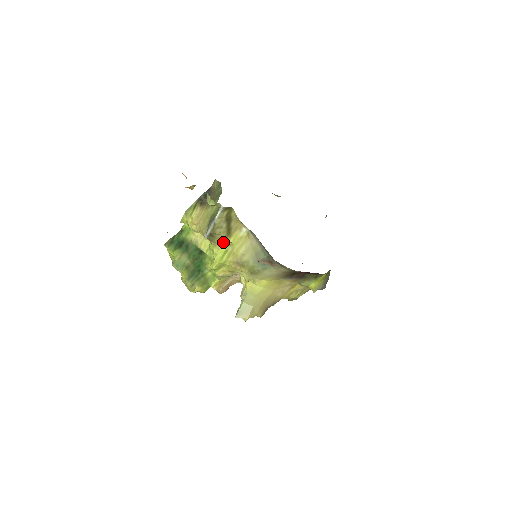
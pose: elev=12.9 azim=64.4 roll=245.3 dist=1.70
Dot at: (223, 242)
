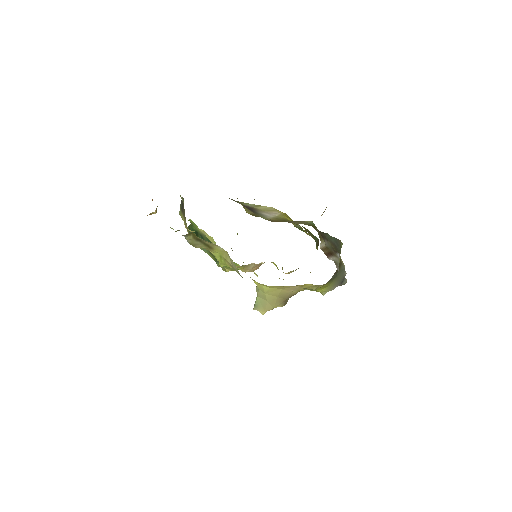
Dot at: (212, 251)
